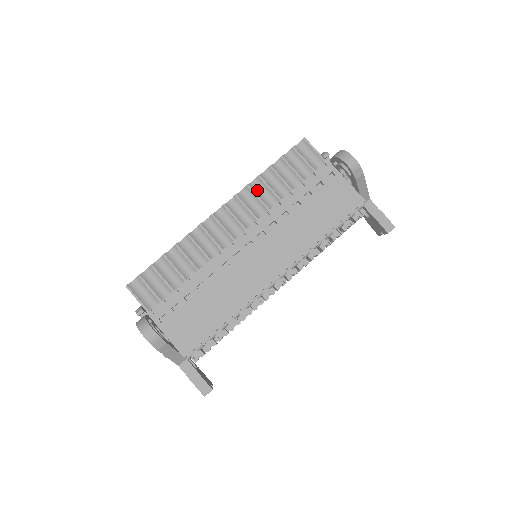
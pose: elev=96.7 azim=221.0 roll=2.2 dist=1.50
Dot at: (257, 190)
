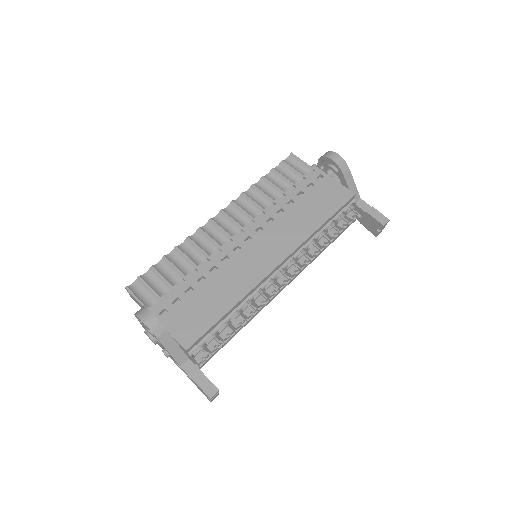
Dot at: (252, 197)
